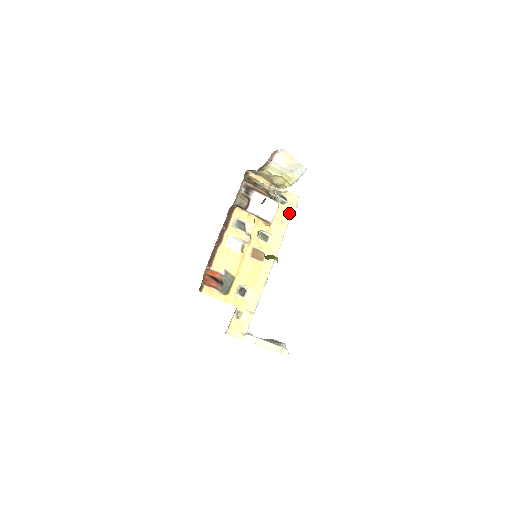
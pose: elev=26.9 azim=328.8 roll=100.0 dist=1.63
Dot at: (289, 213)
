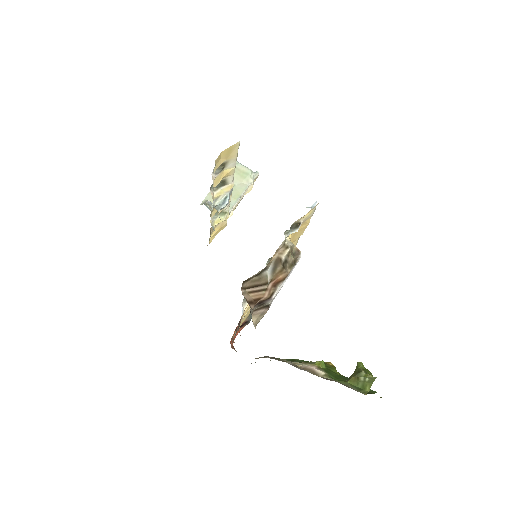
Dot at: (305, 226)
